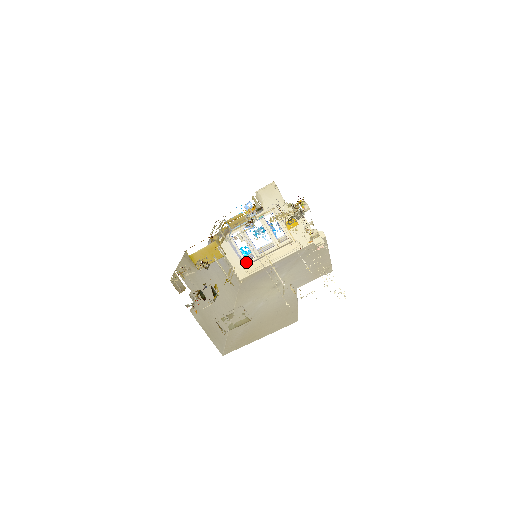
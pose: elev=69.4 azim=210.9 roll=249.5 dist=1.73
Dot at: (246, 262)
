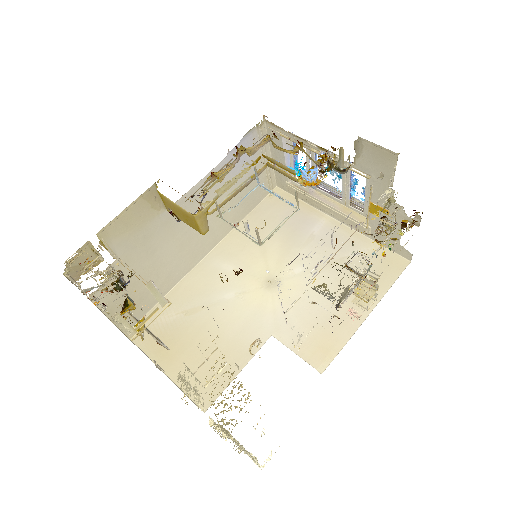
Dot at: (293, 181)
